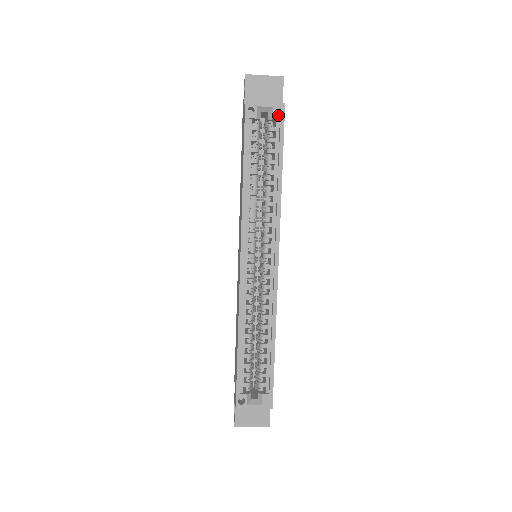
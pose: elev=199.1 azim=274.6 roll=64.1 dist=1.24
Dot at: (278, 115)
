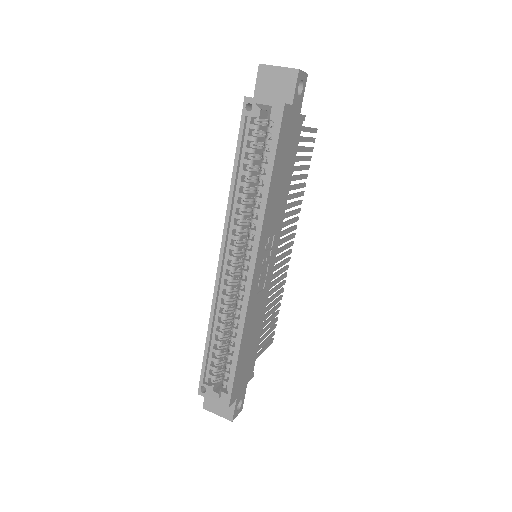
Dot at: (276, 116)
